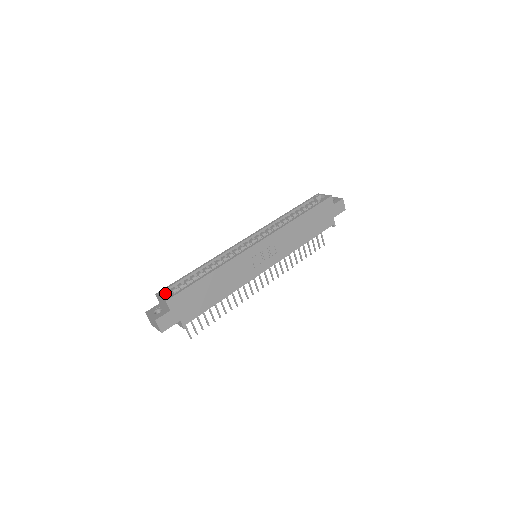
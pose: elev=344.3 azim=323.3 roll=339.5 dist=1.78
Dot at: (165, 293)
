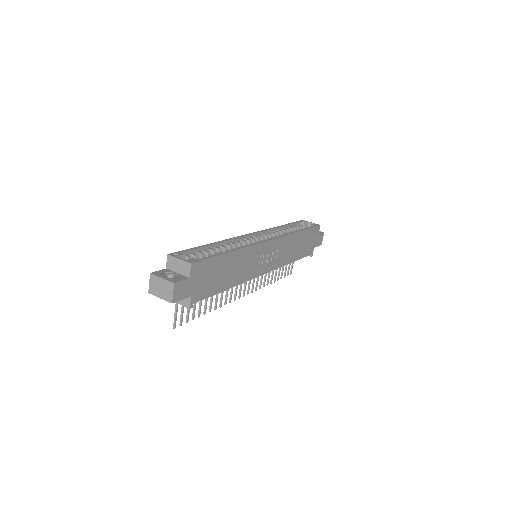
Dot at: (181, 256)
